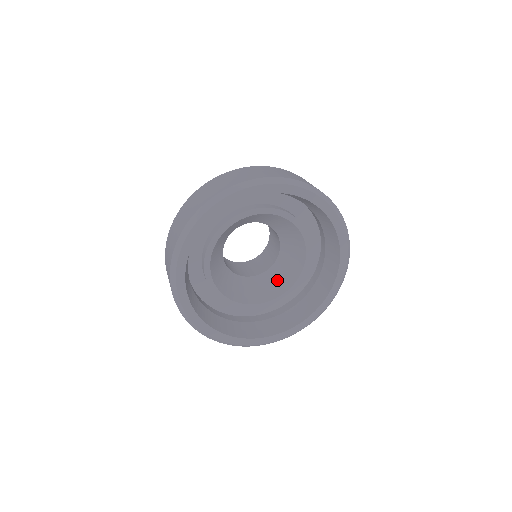
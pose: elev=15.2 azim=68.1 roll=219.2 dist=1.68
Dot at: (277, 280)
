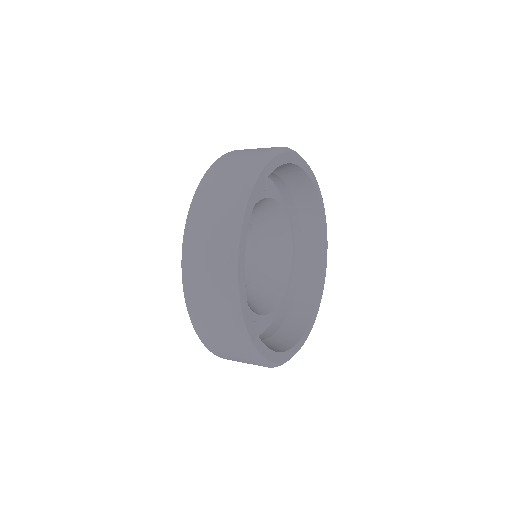
Dot at: (269, 284)
